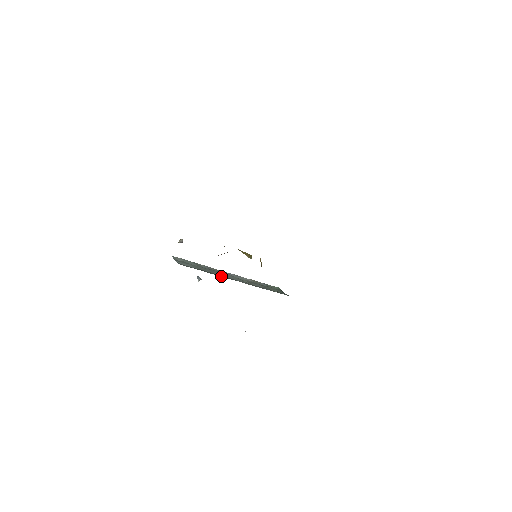
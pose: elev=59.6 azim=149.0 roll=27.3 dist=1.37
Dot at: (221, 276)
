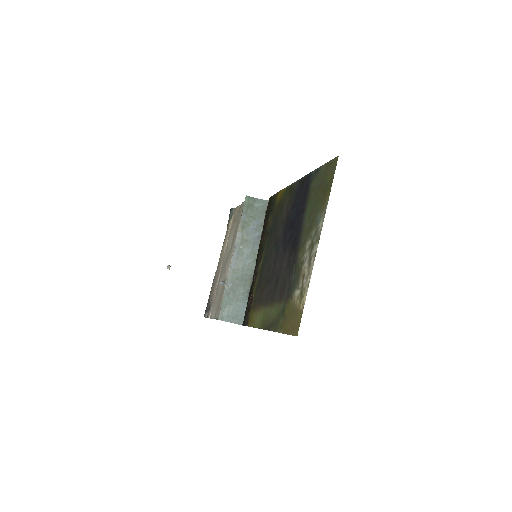
Dot at: (244, 281)
